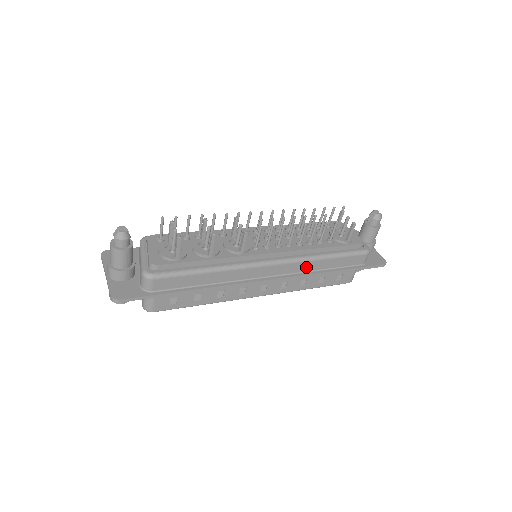
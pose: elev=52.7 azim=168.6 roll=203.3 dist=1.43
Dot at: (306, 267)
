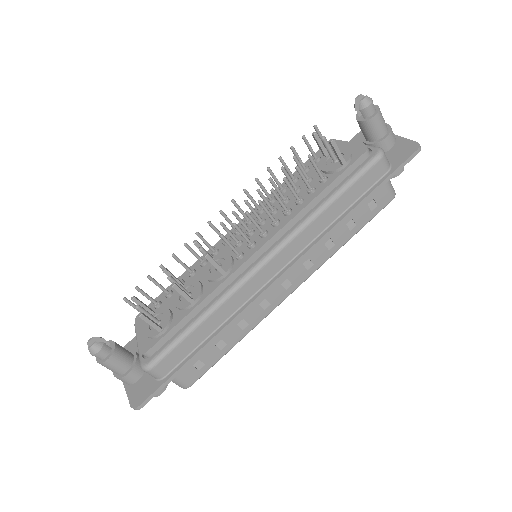
Dot at: (313, 232)
